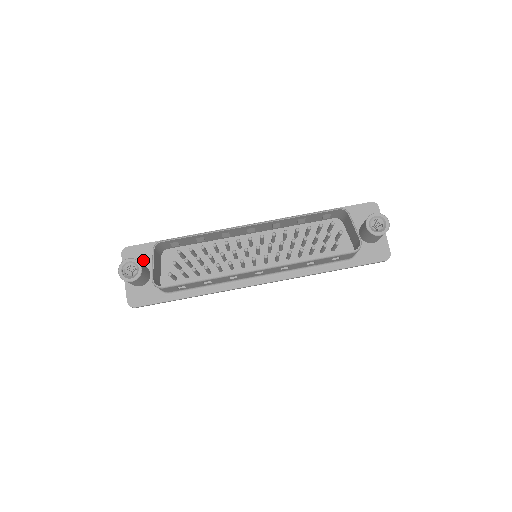
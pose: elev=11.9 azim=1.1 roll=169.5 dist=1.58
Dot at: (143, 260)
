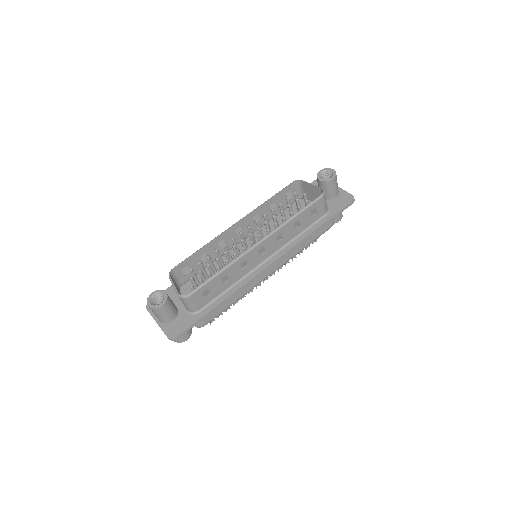
Dot at: occluded
